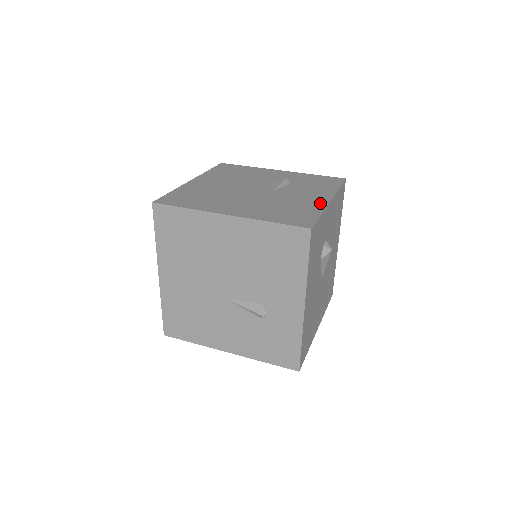
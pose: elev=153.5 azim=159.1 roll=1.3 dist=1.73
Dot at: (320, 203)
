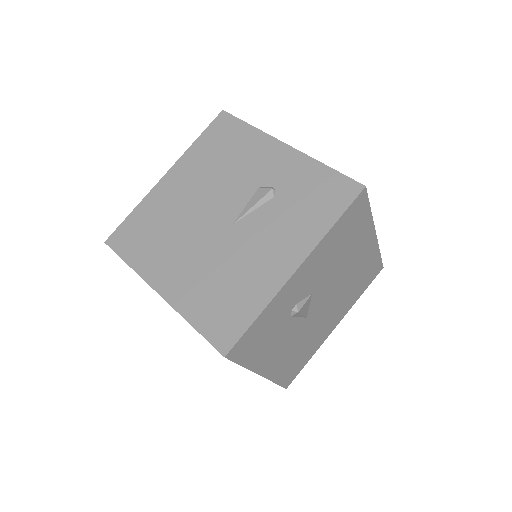
Dot at: occluded
